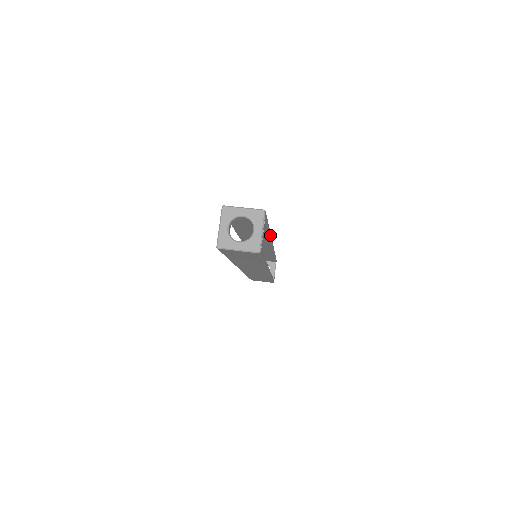
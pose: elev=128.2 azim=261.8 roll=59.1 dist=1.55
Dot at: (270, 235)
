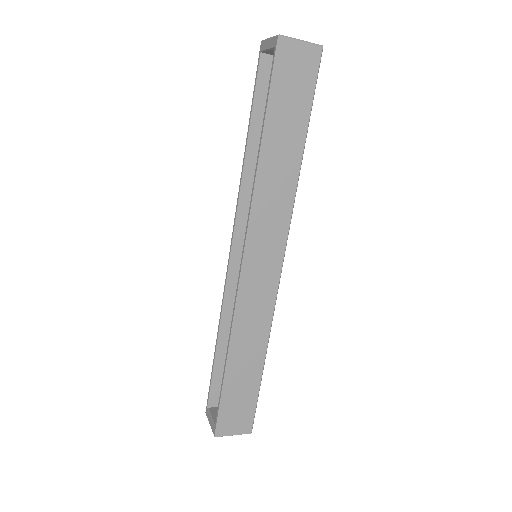
Dot at: occluded
